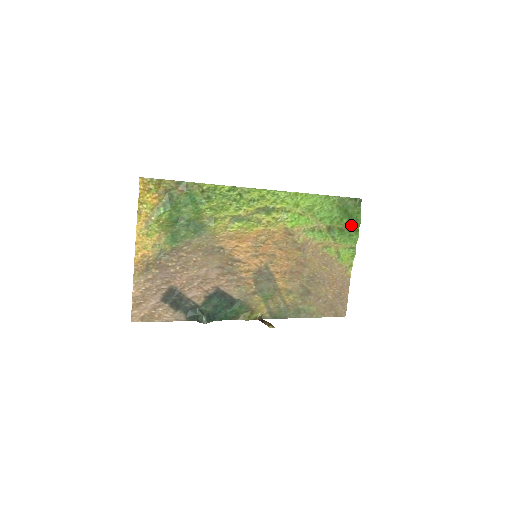
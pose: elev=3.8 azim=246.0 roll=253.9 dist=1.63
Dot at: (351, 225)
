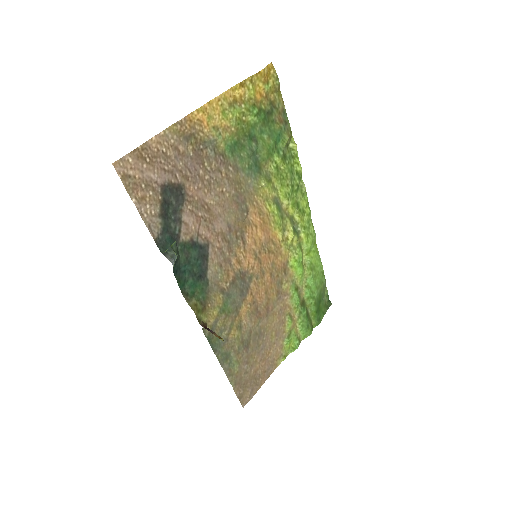
Dot at: (314, 318)
